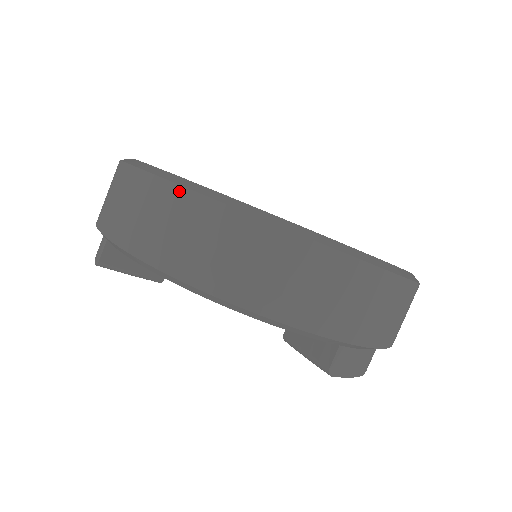
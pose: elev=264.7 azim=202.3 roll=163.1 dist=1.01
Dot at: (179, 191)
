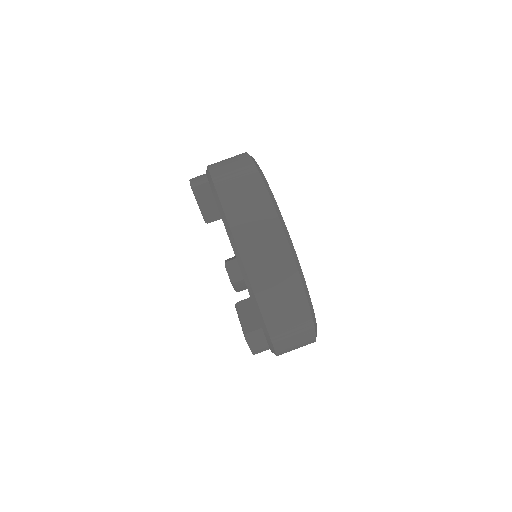
Dot at: (268, 201)
